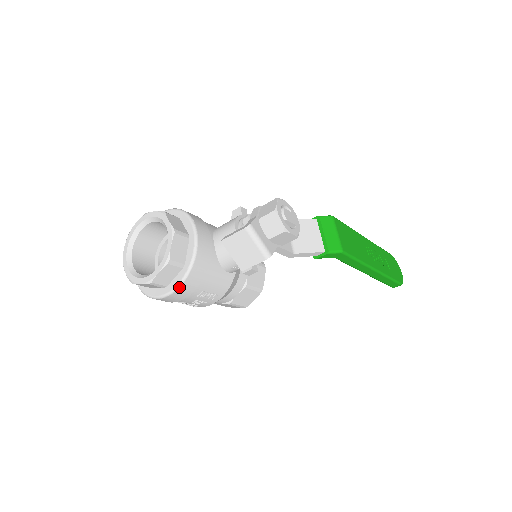
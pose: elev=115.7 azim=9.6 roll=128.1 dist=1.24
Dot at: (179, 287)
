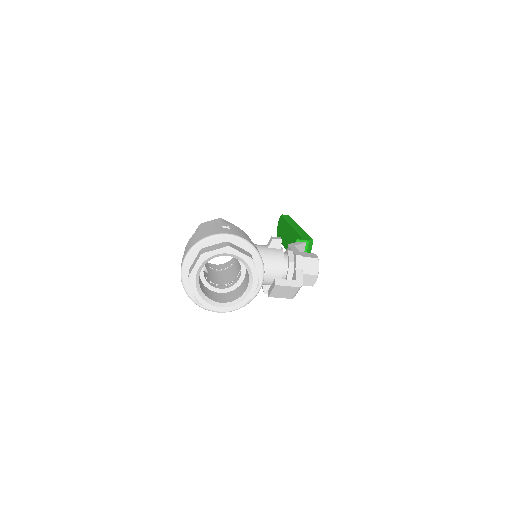
Dot at: occluded
